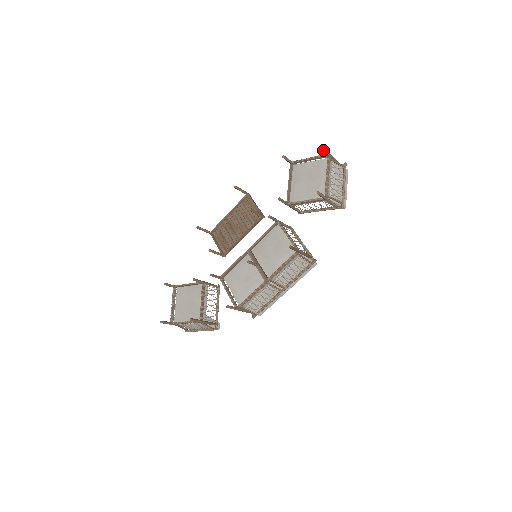
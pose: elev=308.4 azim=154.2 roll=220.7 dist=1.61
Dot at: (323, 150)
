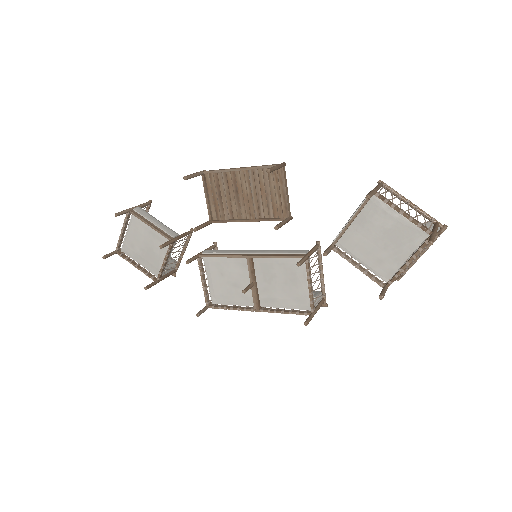
Dot at: (430, 243)
